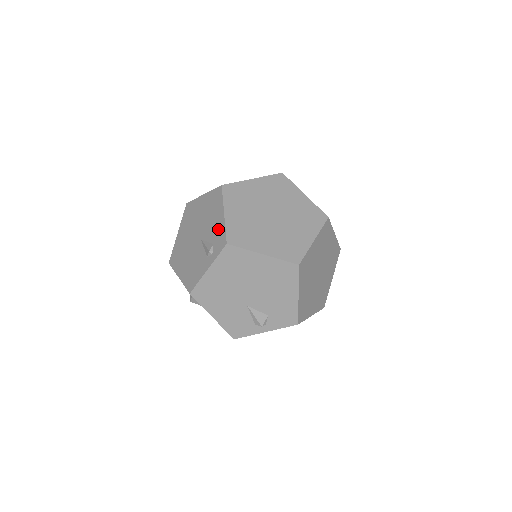
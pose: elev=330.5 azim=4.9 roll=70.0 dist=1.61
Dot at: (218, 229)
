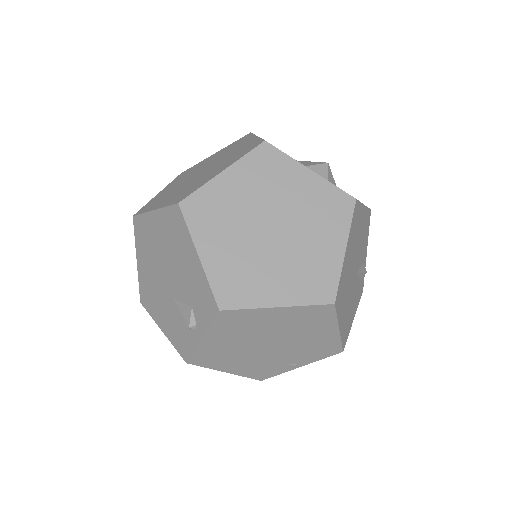
Dot at: occluded
